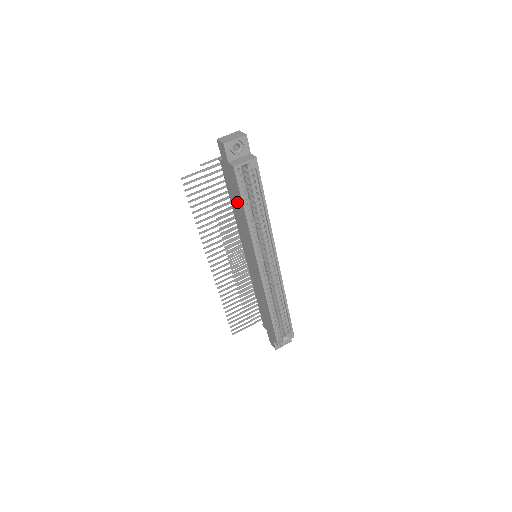
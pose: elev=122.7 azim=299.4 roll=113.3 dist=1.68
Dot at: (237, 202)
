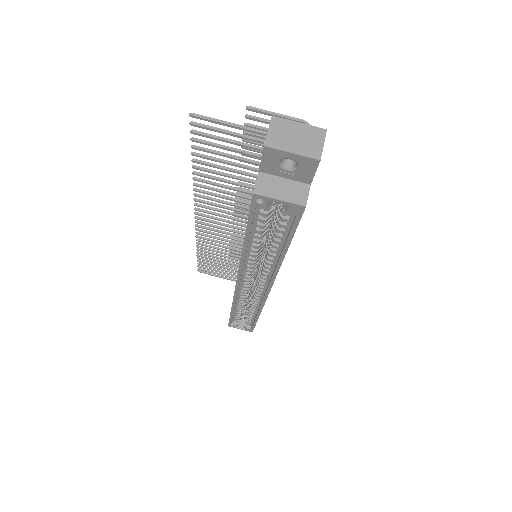
Dot at: occluded
